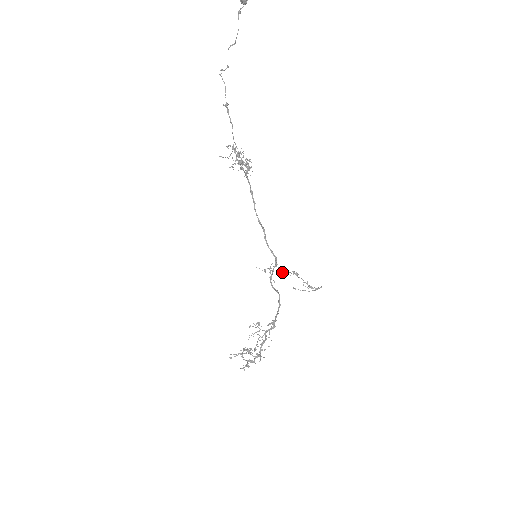
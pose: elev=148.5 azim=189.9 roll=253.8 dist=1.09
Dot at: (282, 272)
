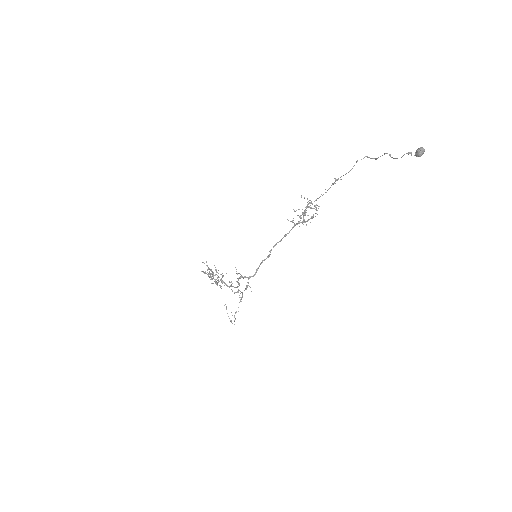
Dot at: occluded
